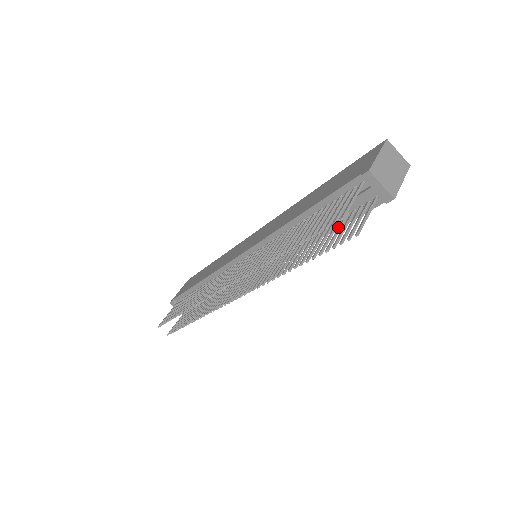
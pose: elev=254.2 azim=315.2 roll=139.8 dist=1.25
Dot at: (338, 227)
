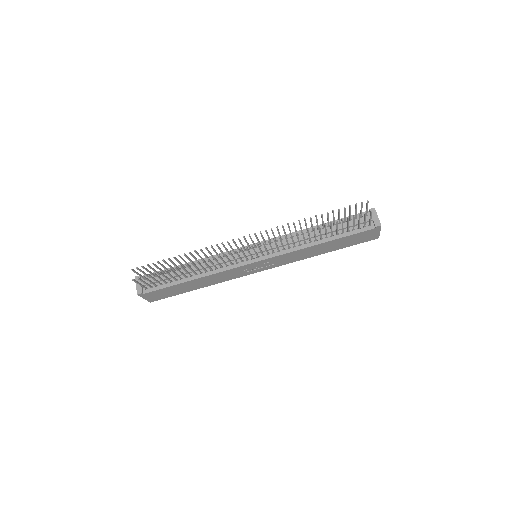
Dot at: (347, 226)
